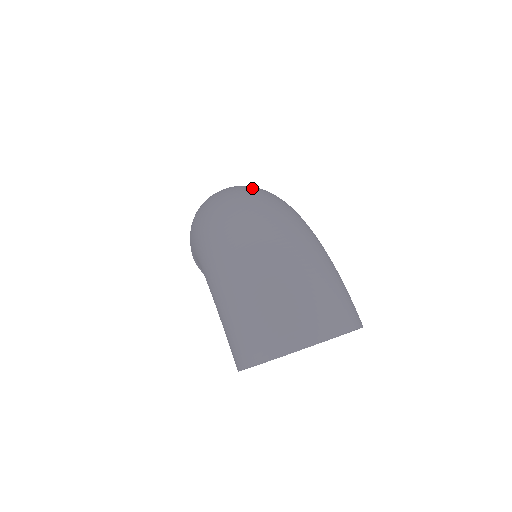
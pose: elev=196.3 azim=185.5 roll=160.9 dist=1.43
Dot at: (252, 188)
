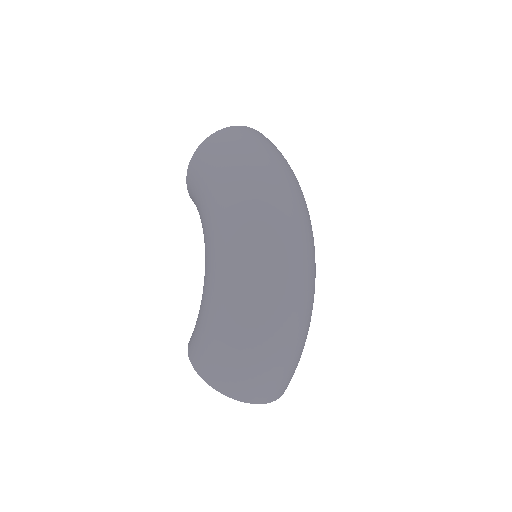
Dot at: (304, 211)
